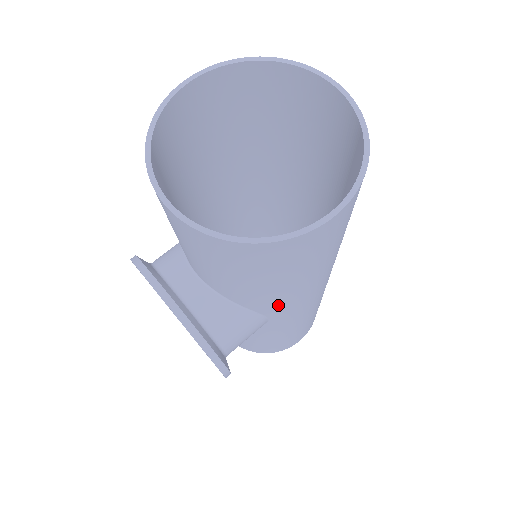
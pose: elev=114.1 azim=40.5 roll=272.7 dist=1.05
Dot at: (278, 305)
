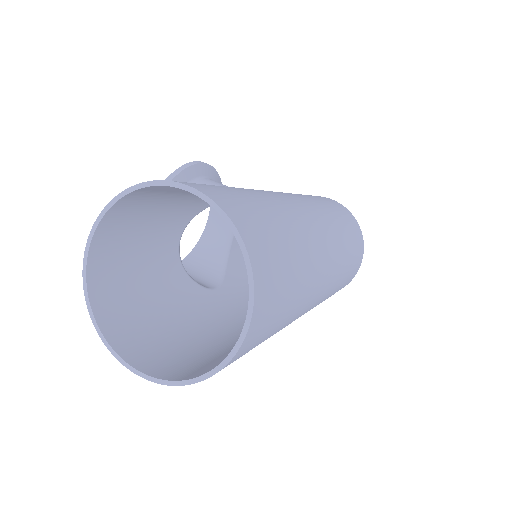
Dot at: (197, 305)
